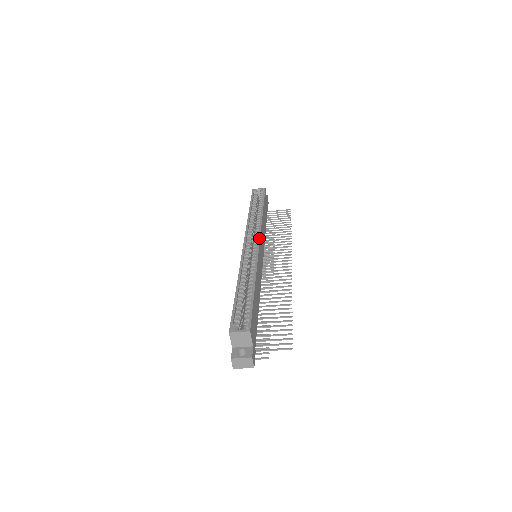
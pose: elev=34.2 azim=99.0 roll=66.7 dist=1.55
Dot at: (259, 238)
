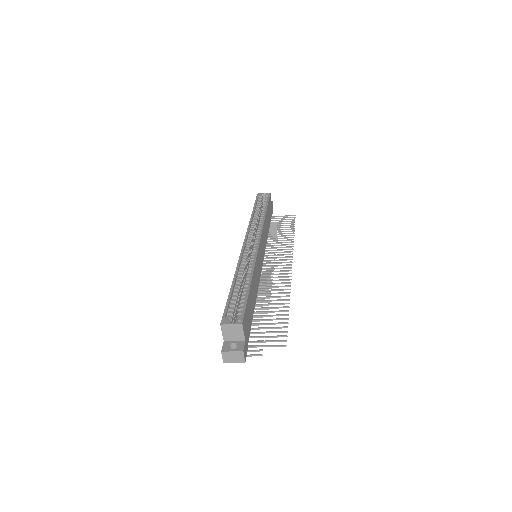
Dot at: (260, 238)
